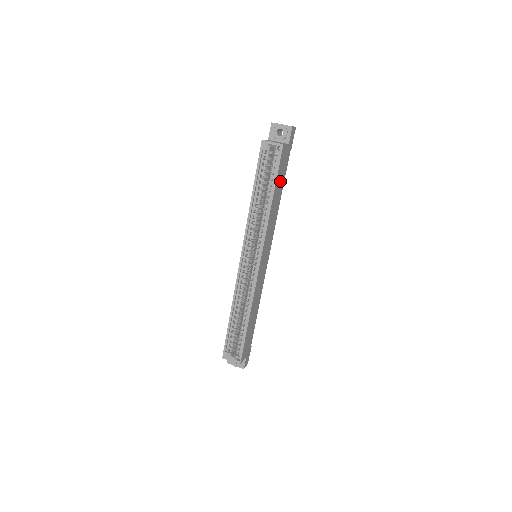
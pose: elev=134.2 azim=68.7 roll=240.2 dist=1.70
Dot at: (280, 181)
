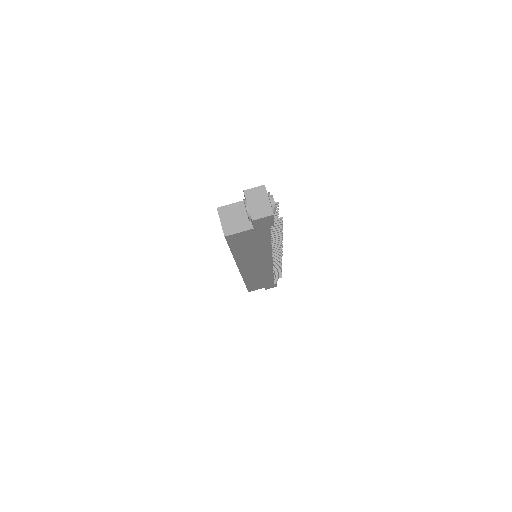
Dot at: (251, 243)
